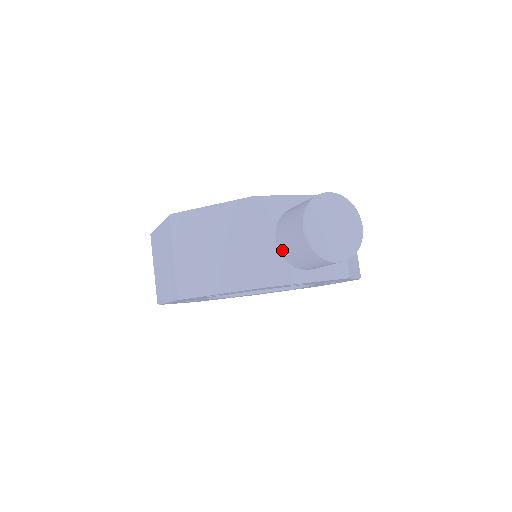
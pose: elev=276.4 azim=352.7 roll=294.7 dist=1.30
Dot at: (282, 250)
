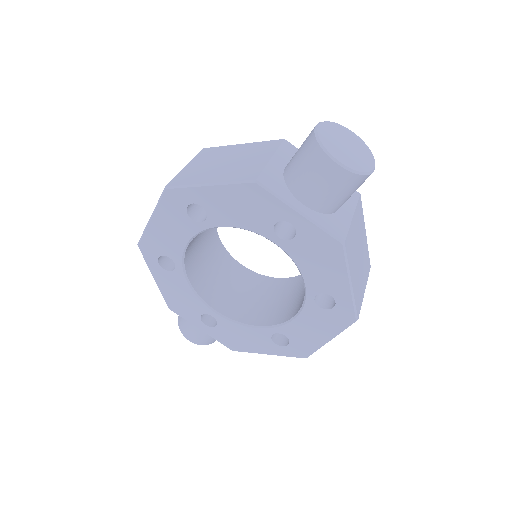
Dot at: (287, 170)
